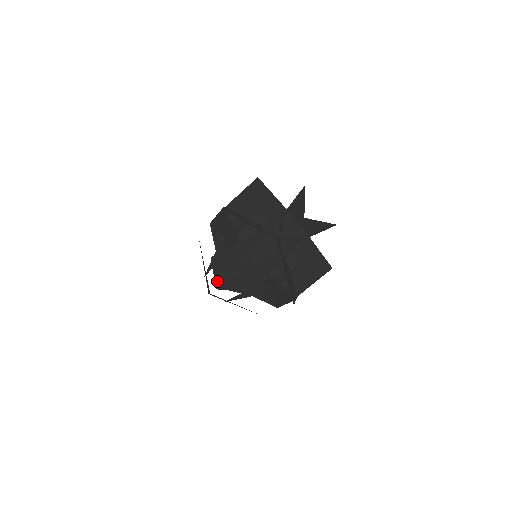
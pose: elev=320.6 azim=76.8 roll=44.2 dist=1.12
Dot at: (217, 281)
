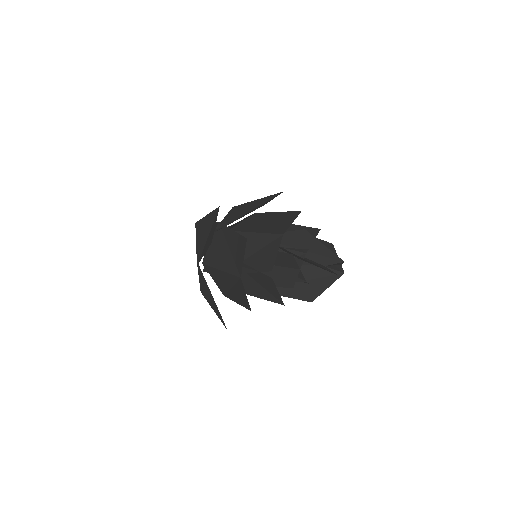
Dot at: occluded
